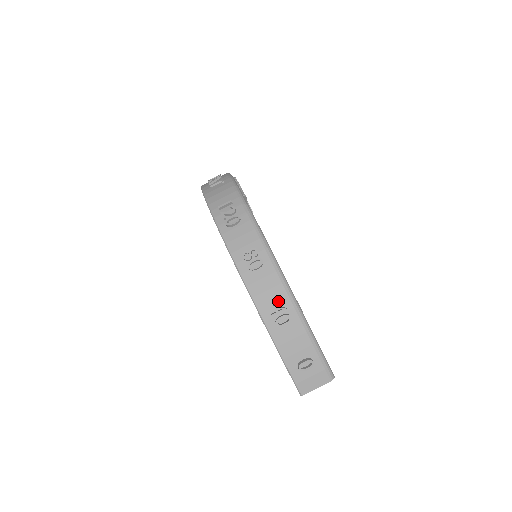
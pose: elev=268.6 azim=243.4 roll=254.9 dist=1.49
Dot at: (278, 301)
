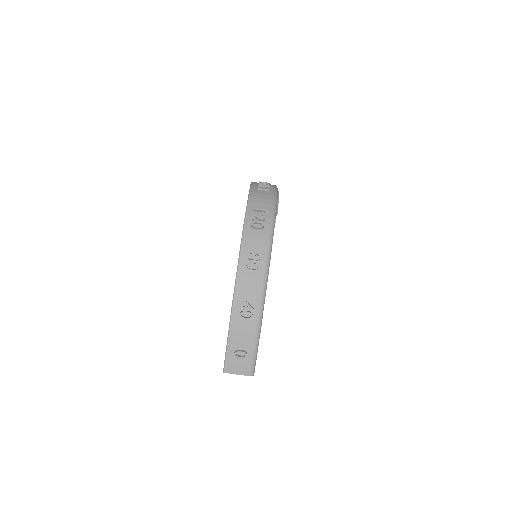
Dot at: (251, 300)
